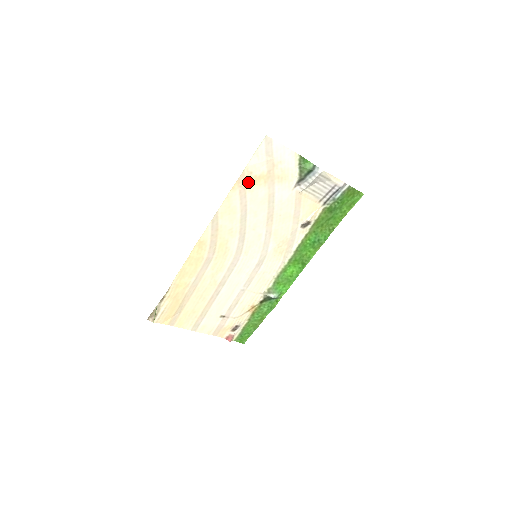
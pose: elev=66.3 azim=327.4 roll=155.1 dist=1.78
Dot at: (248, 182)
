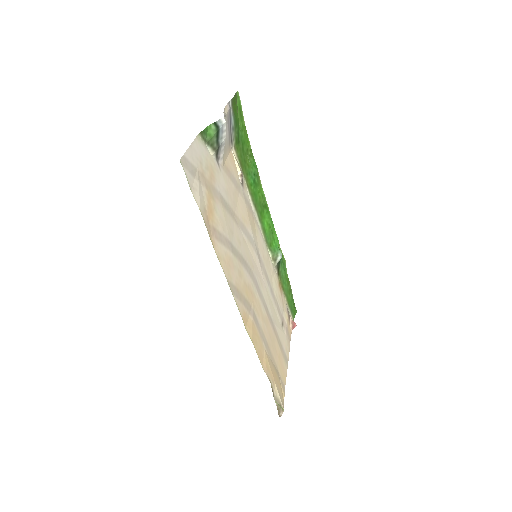
Dot at: (210, 221)
